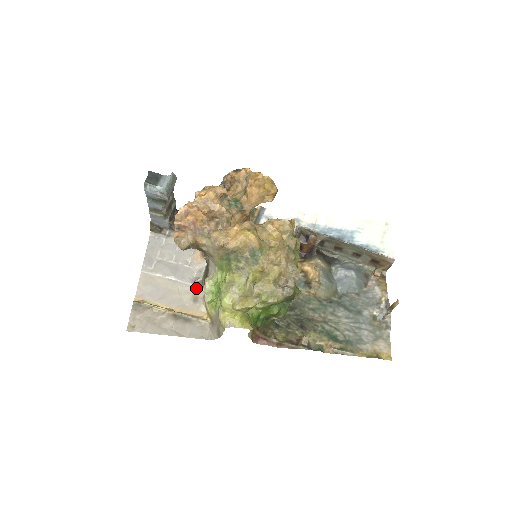
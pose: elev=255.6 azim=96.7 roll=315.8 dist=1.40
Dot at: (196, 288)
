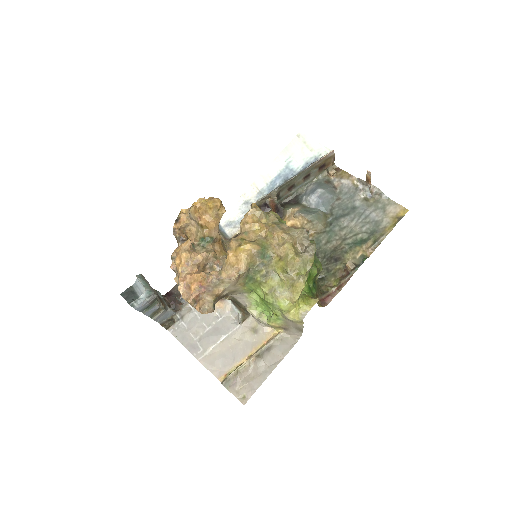
Dot at: (245, 324)
